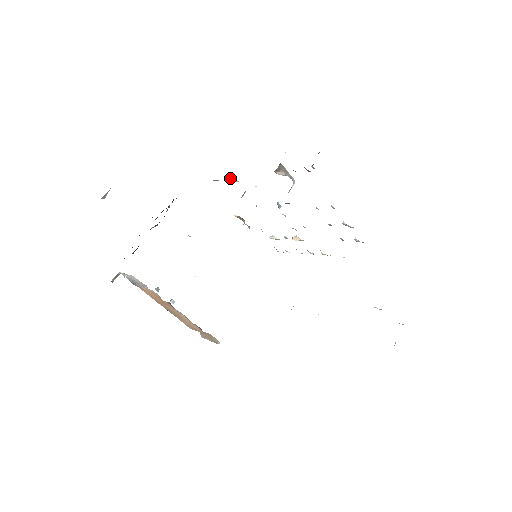
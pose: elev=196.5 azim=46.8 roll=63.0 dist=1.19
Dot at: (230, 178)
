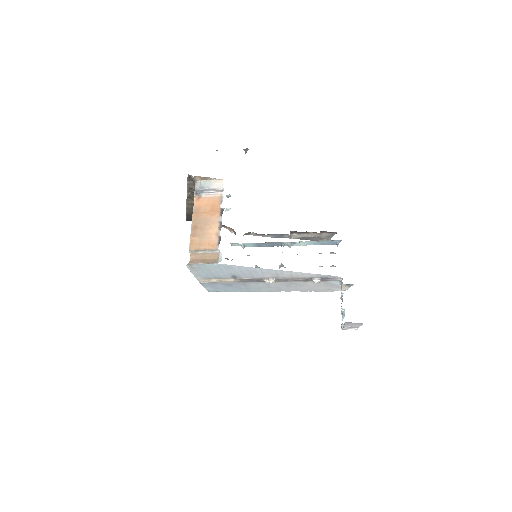
Dot at: (244, 234)
